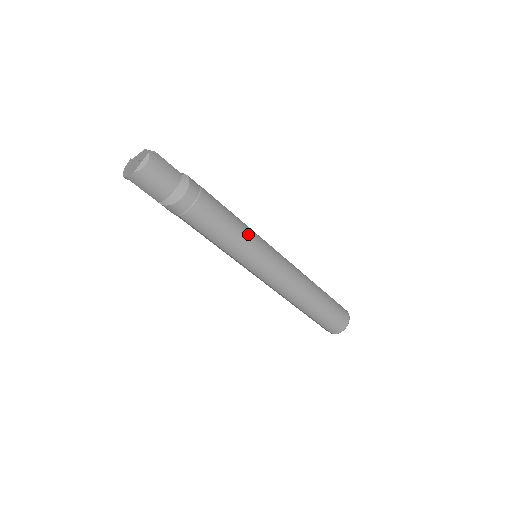
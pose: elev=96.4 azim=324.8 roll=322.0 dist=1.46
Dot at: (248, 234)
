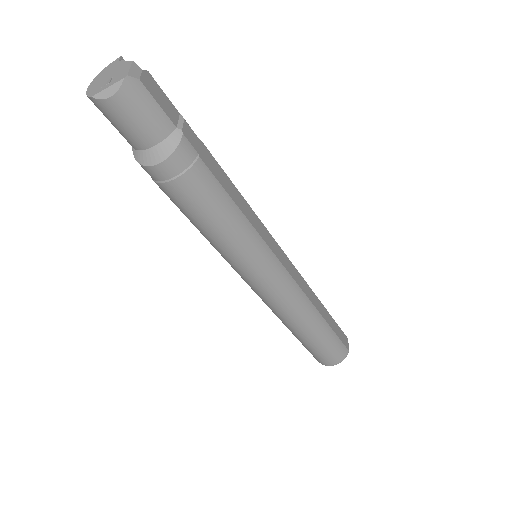
Dot at: (245, 240)
